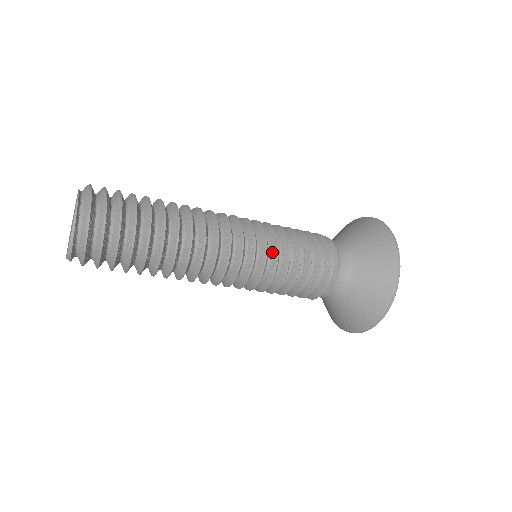
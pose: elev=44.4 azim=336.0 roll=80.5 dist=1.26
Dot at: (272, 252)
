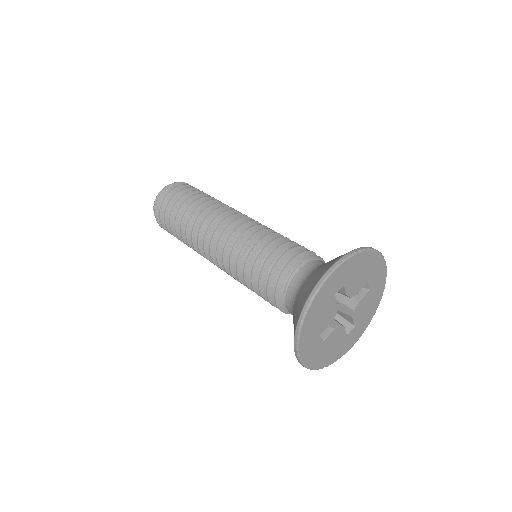
Dot at: (240, 252)
